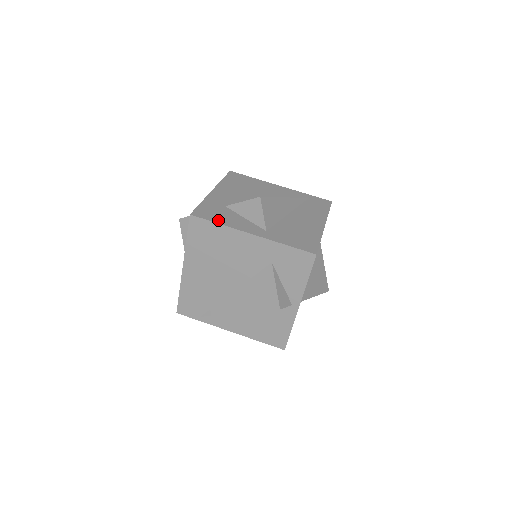
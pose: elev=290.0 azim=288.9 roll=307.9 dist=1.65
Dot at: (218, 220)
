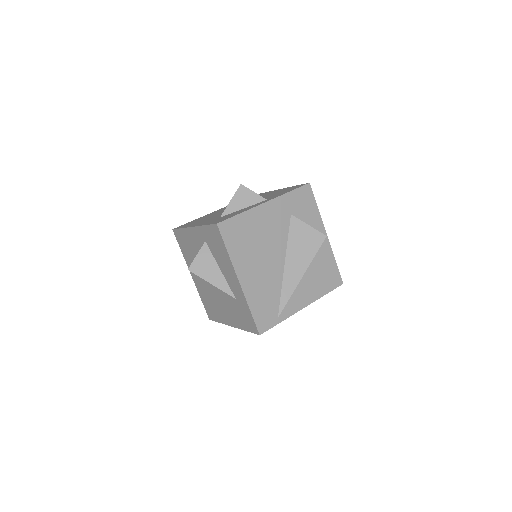
Dot at: (236, 214)
